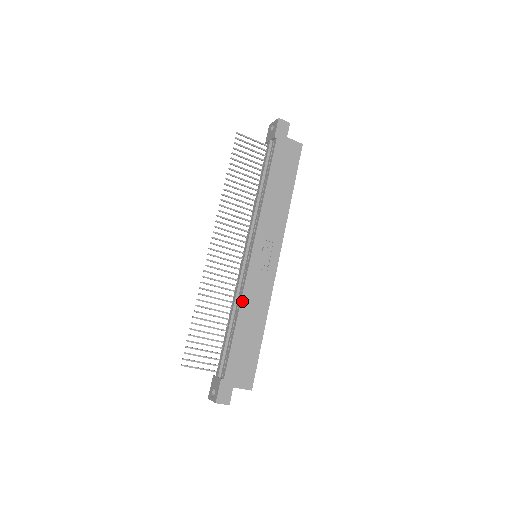
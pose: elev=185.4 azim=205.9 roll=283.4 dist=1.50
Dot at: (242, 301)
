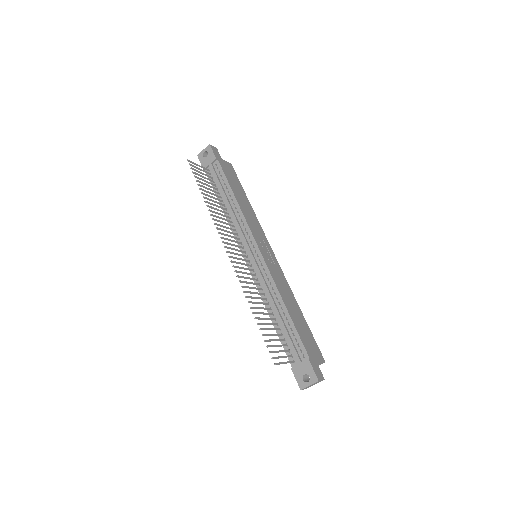
Dot at: (278, 290)
